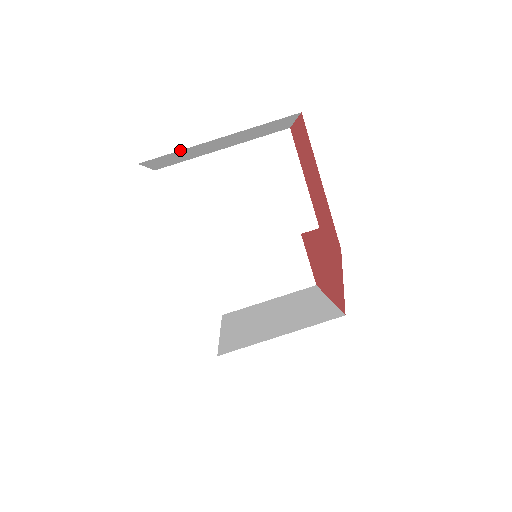
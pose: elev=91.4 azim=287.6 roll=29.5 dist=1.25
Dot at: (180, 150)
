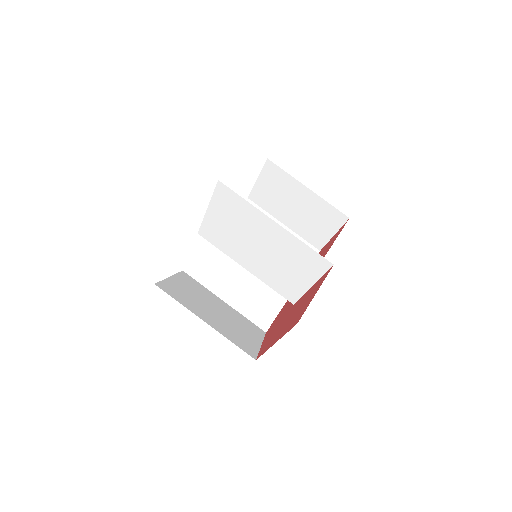
Dot at: occluded
